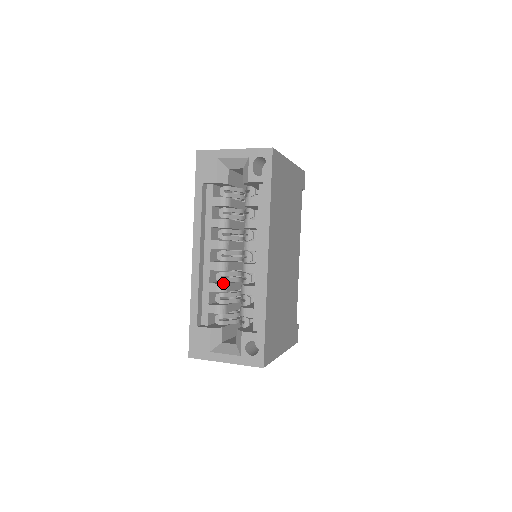
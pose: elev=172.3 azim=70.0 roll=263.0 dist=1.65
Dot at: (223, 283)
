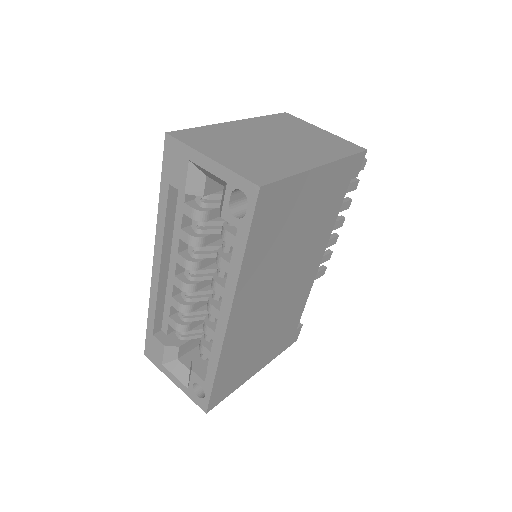
Dot at: (188, 302)
